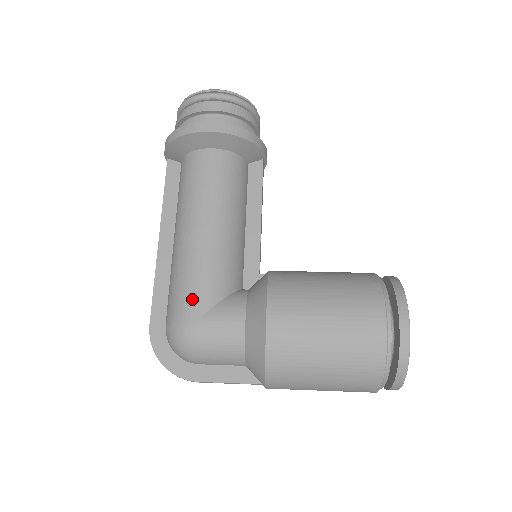
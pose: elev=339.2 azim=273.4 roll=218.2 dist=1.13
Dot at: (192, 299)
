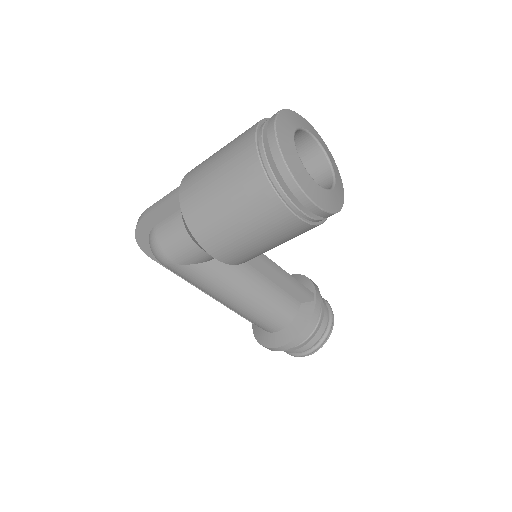
Dot at: occluded
